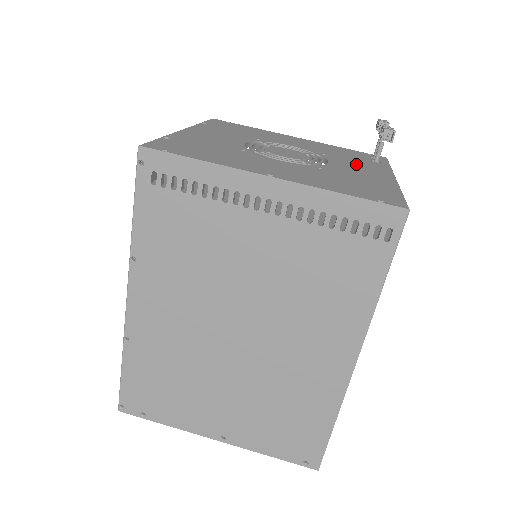
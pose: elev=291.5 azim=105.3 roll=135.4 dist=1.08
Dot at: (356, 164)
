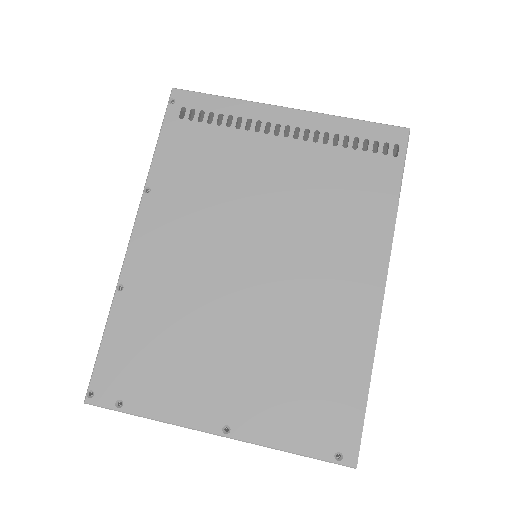
Dot at: occluded
